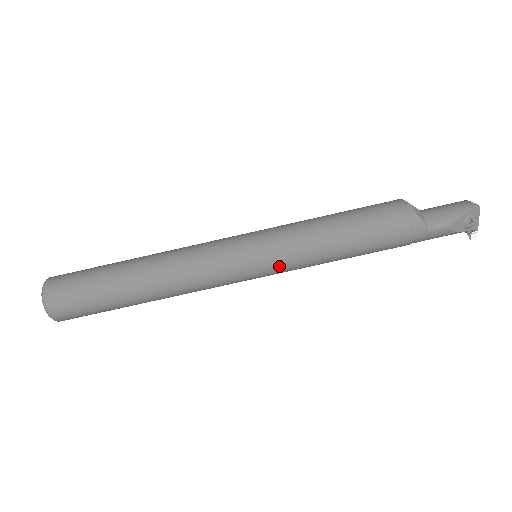
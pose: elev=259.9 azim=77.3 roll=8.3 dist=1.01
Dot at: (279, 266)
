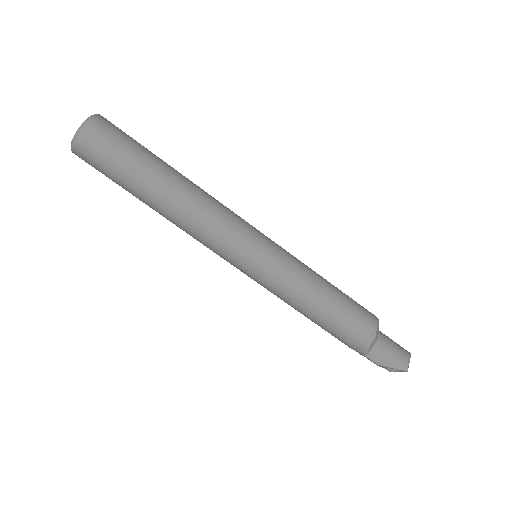
Dot at: (260, 284)
